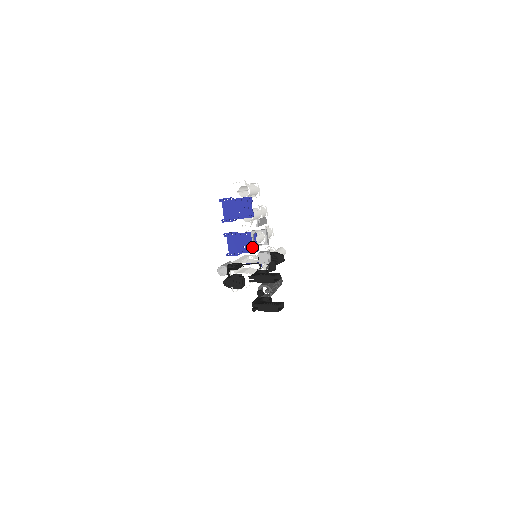
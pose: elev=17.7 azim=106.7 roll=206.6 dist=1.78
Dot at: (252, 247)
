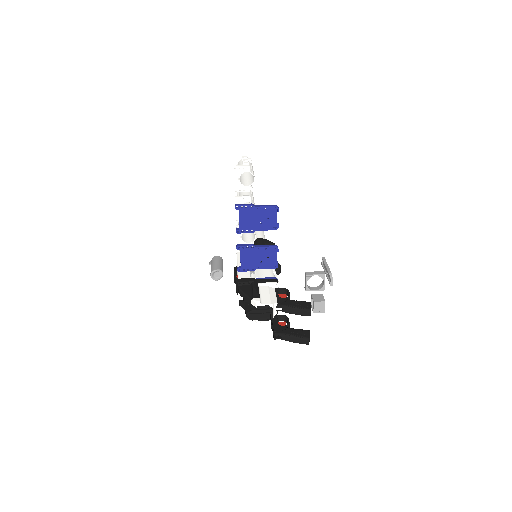
Dot at: (271, 263)
